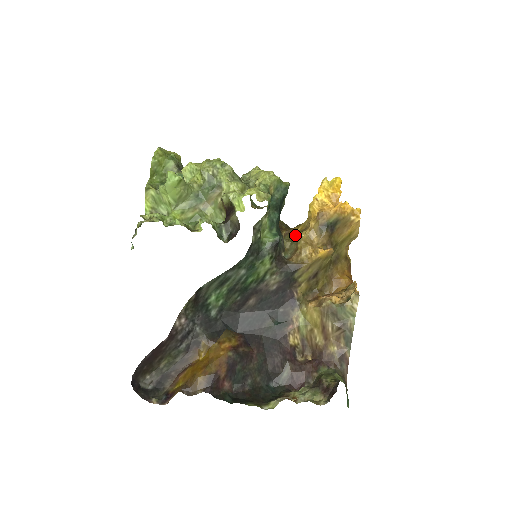
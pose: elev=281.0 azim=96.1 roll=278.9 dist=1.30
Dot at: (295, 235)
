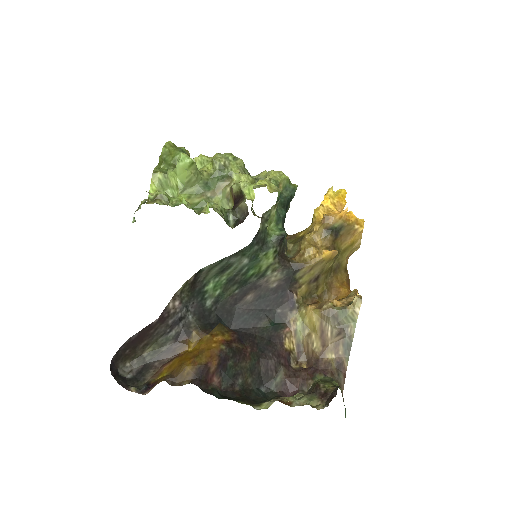
Dot at: (298, 238)
